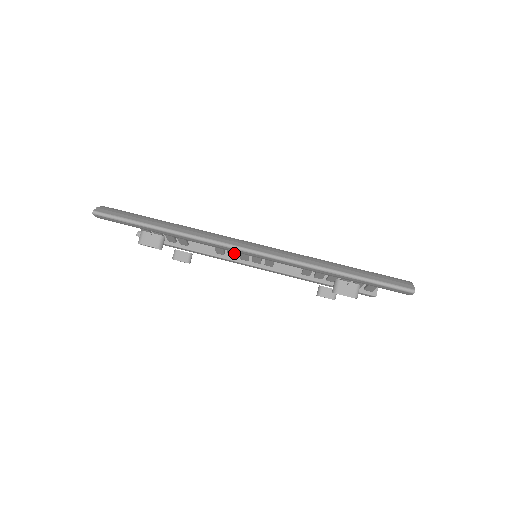
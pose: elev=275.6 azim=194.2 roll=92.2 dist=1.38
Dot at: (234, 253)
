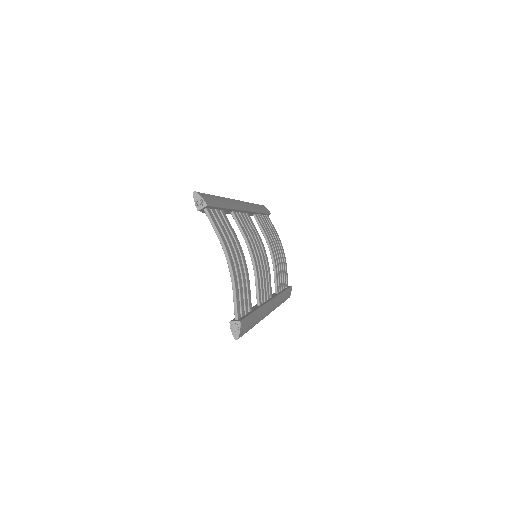
Dot at: occluded
